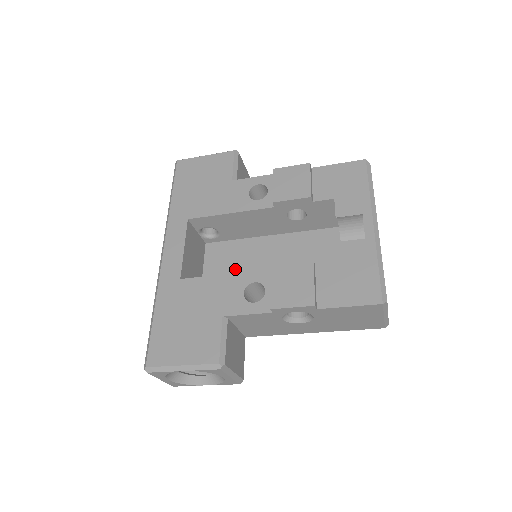
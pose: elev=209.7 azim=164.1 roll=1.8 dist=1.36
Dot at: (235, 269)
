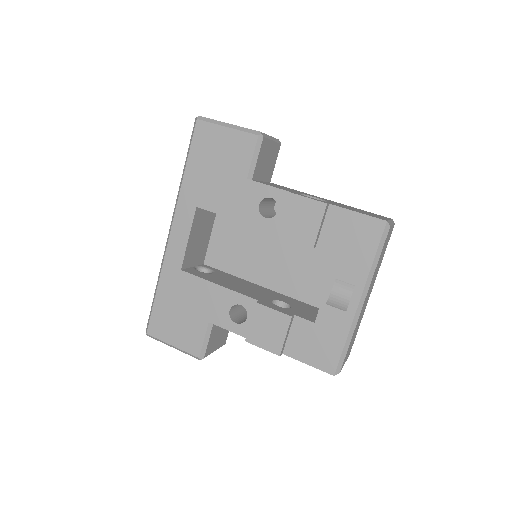
Dot at: (239, 248)
